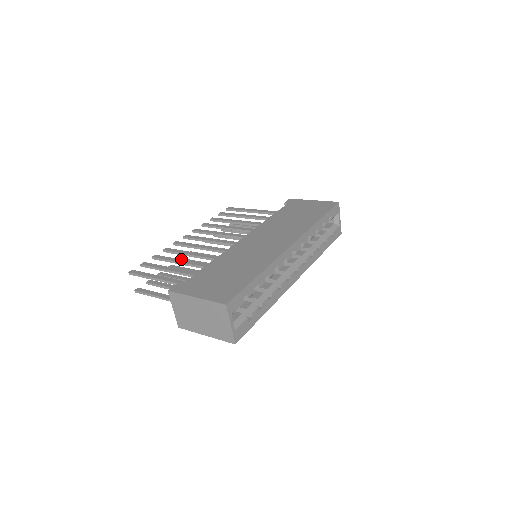
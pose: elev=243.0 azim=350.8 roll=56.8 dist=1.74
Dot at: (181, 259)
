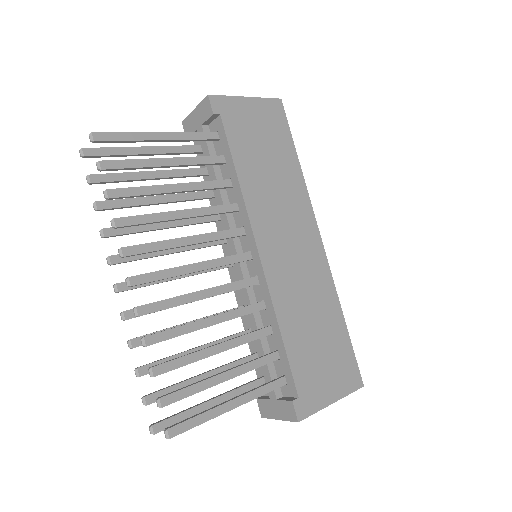
Dot at: (211, 347)
